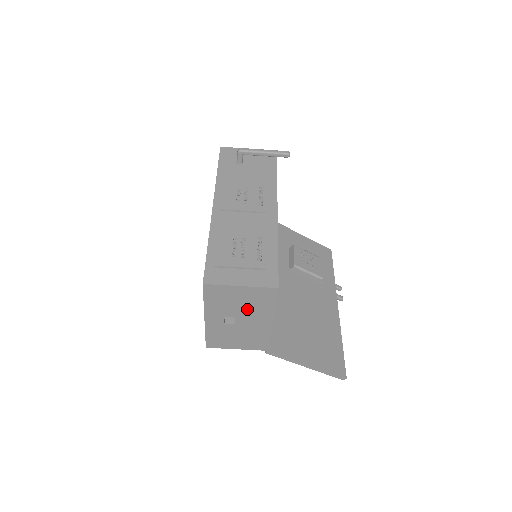
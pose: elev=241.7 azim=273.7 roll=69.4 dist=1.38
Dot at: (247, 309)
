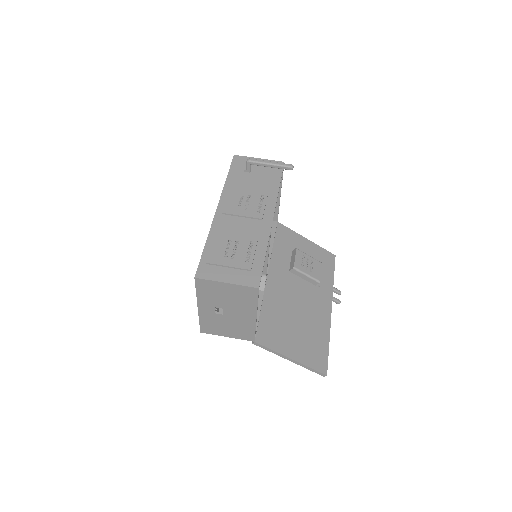
Dot at: (233, 303)
